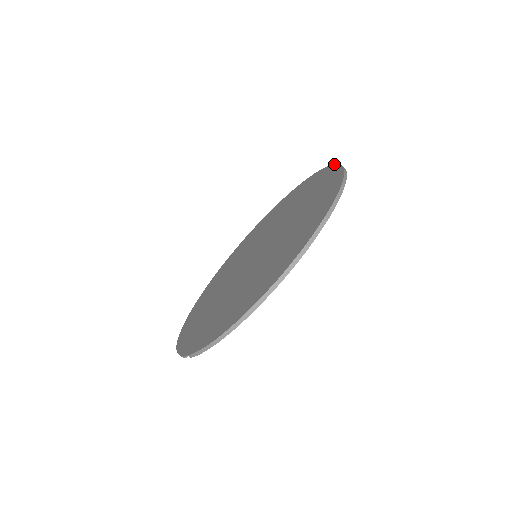
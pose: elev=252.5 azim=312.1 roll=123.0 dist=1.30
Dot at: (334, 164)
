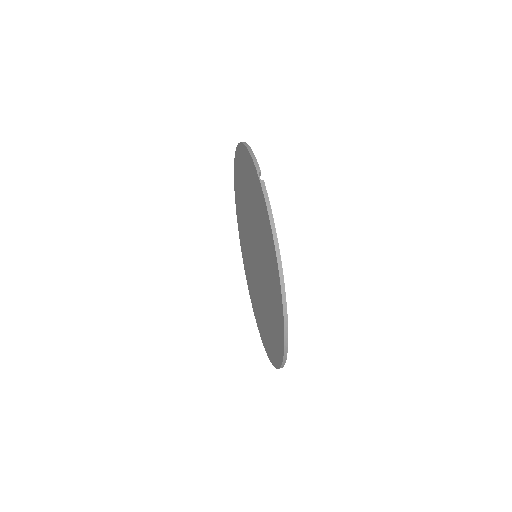
Dot at: occluded
